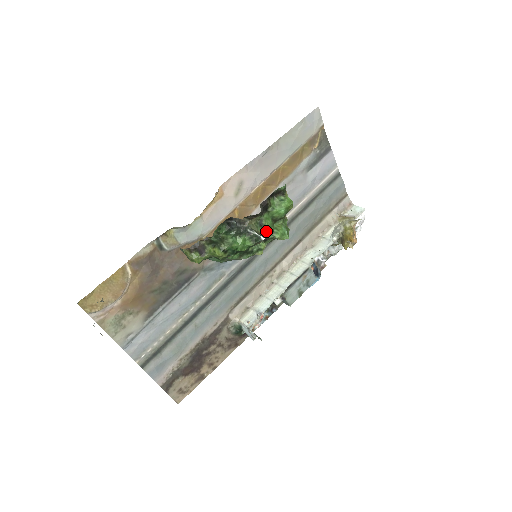
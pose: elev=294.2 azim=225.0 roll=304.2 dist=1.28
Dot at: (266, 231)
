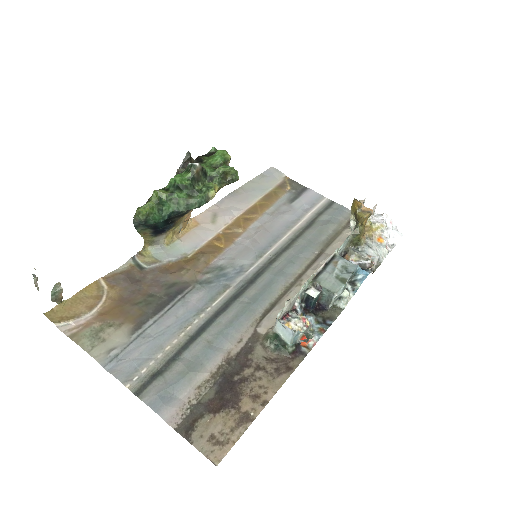
Dot at: (203, 166)
